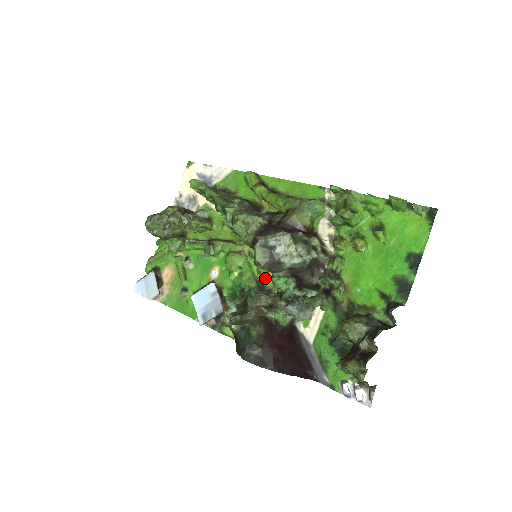
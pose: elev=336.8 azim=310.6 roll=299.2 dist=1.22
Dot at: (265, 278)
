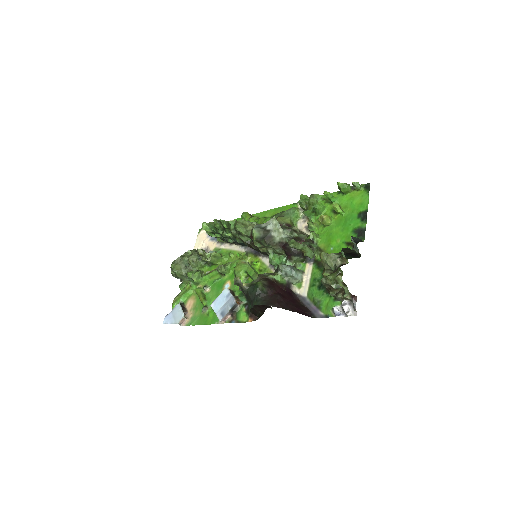
Dot at: (265, 272)
